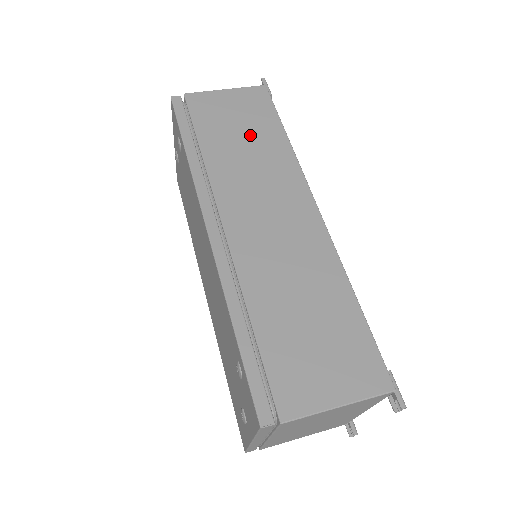
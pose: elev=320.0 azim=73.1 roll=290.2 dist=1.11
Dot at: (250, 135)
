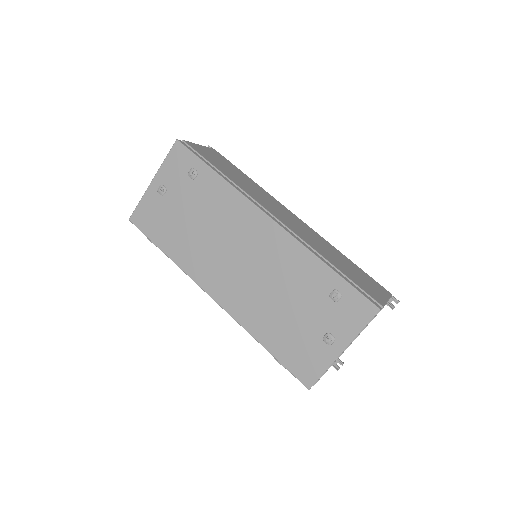
Dot at: (237, 174)
